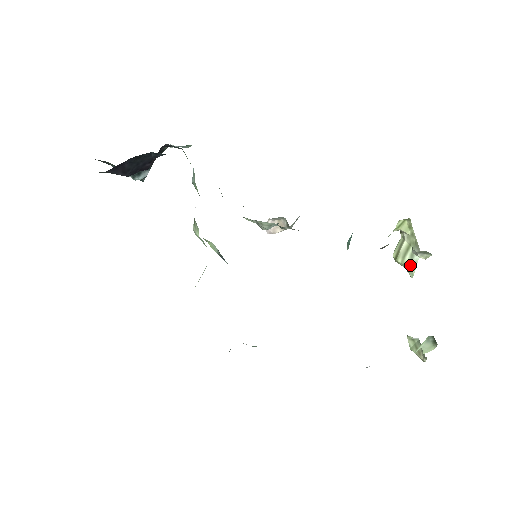
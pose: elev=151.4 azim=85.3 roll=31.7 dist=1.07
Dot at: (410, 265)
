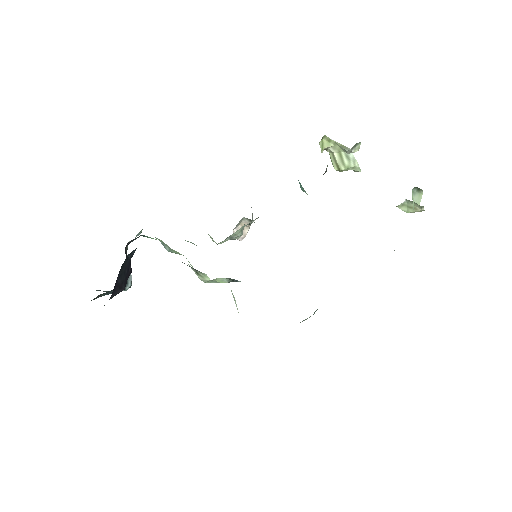
Dot at: (352, 164)
